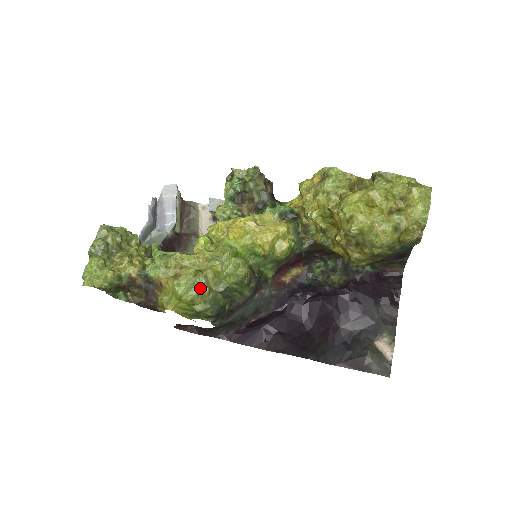
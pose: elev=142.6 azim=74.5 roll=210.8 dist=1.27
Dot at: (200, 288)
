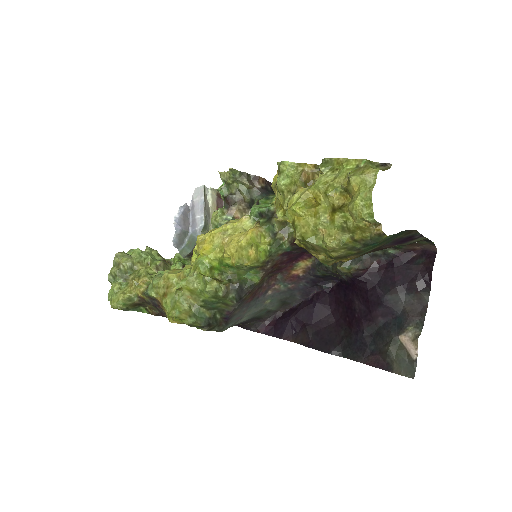
Dot at: (180, 306)
